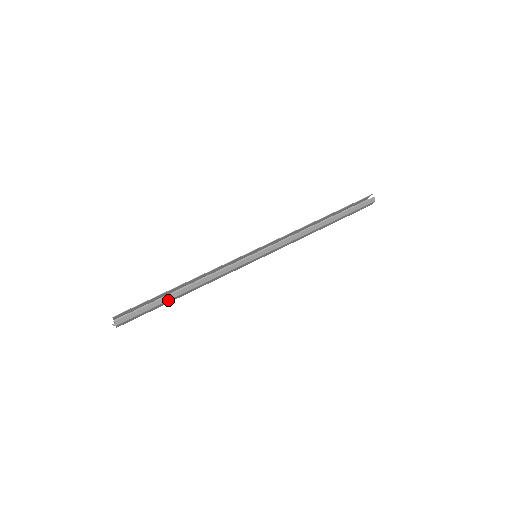
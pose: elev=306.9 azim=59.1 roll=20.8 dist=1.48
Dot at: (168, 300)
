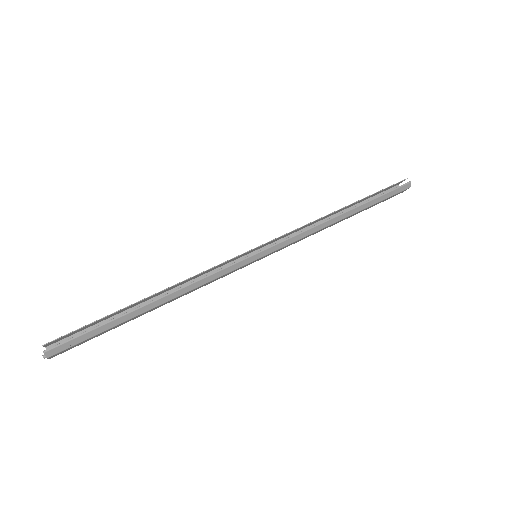
Dot at: (129, 319)
